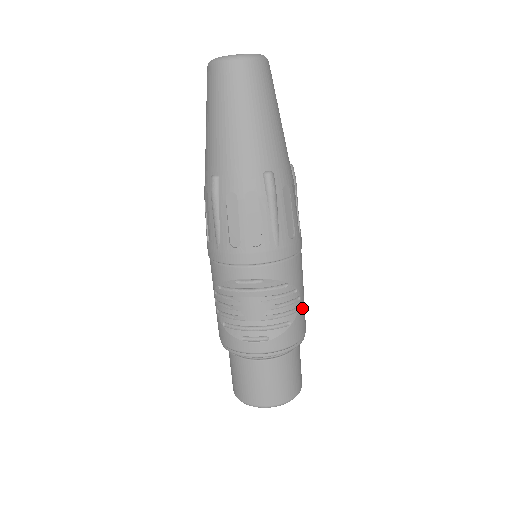
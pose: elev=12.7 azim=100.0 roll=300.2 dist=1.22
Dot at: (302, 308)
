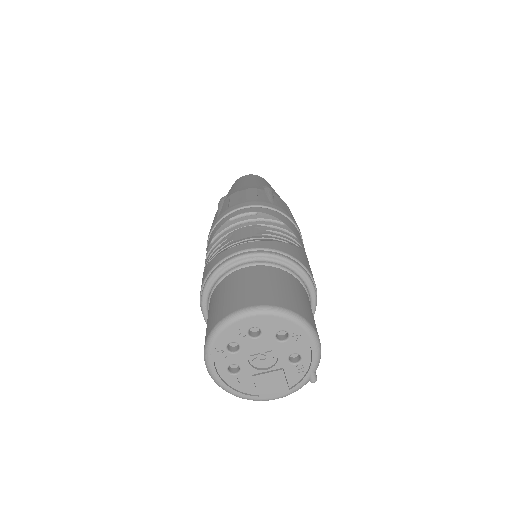
Dot at: (306, 258)
